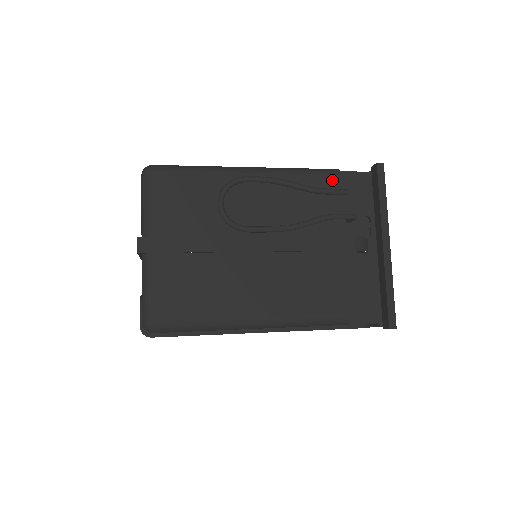
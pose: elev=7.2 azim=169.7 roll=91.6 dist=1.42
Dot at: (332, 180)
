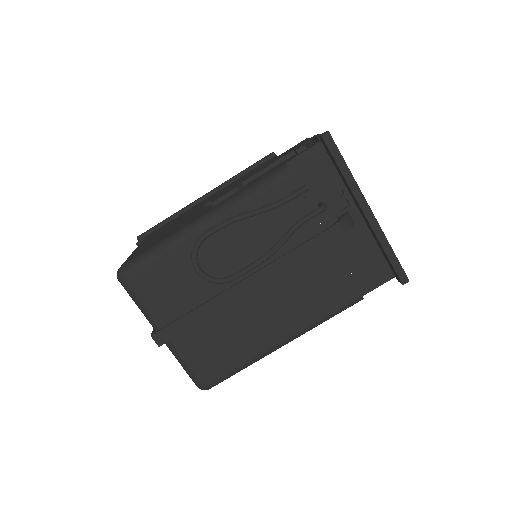
Dot at: (285, 184)
